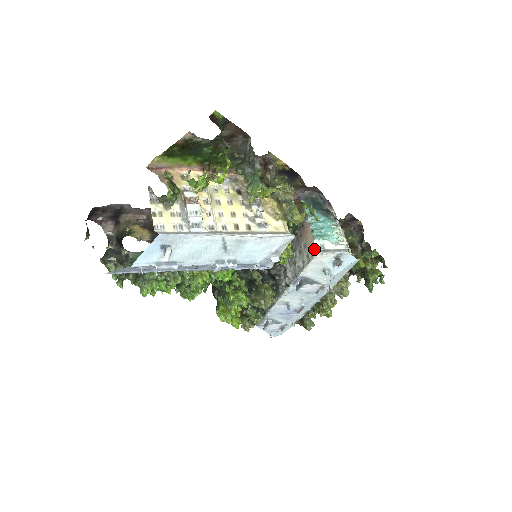
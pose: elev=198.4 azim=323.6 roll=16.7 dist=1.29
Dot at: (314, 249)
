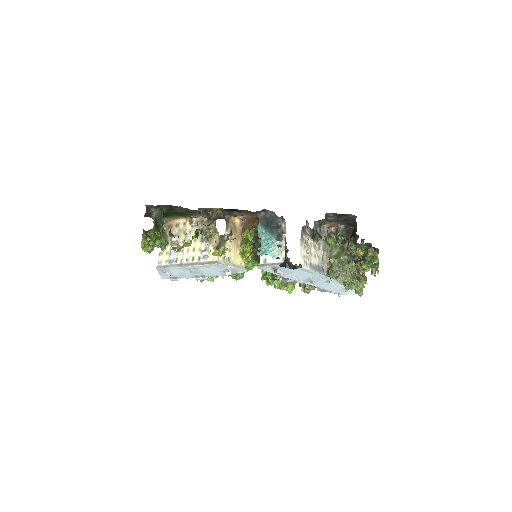
Dot at: (261, 262)
